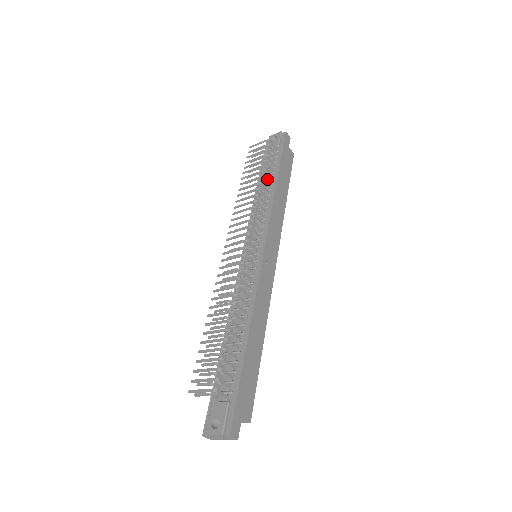
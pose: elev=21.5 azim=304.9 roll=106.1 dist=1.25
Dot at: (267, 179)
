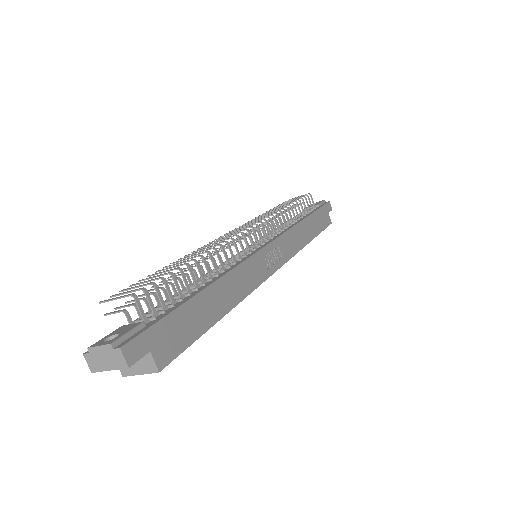
Dot at: occluded
